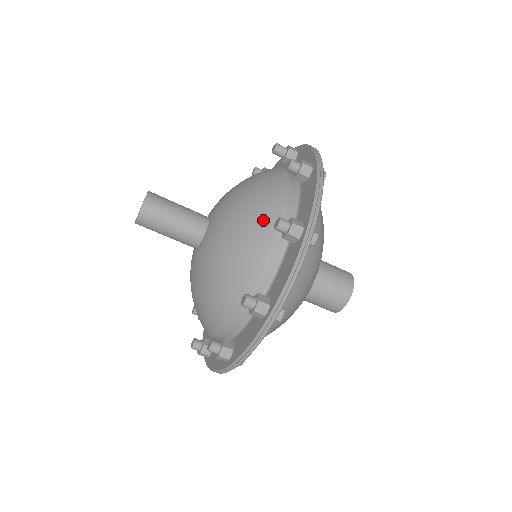
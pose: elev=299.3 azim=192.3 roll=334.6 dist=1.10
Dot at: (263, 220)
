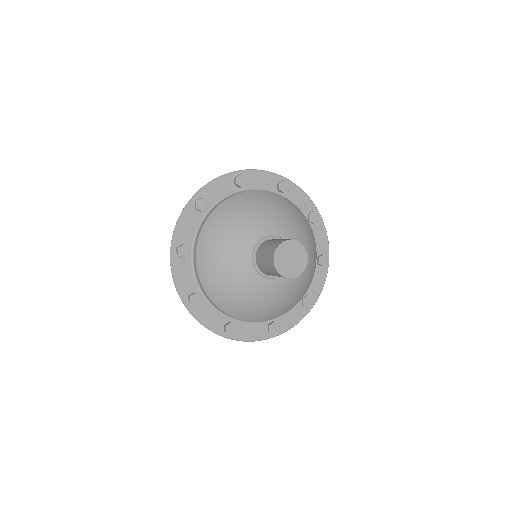
Dot at: occluded
